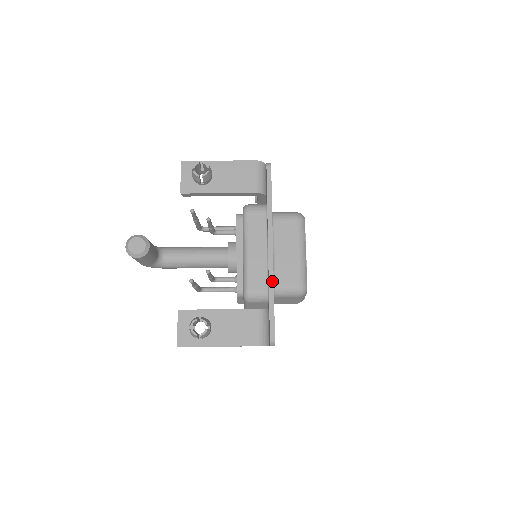
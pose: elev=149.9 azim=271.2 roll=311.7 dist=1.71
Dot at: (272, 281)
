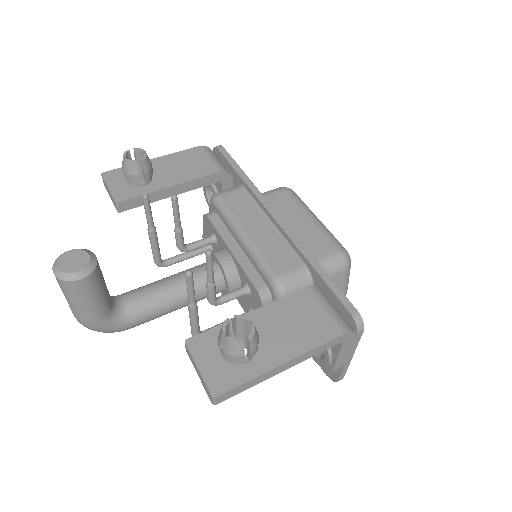
Dot at: (303, 248)
